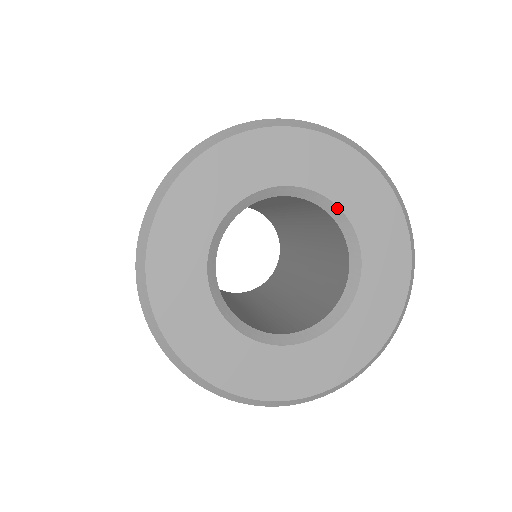
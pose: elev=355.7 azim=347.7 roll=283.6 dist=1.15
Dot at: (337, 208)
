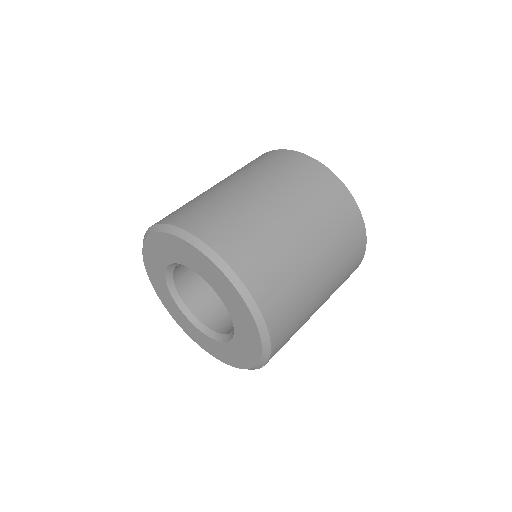
Dot at: (196, 272)
